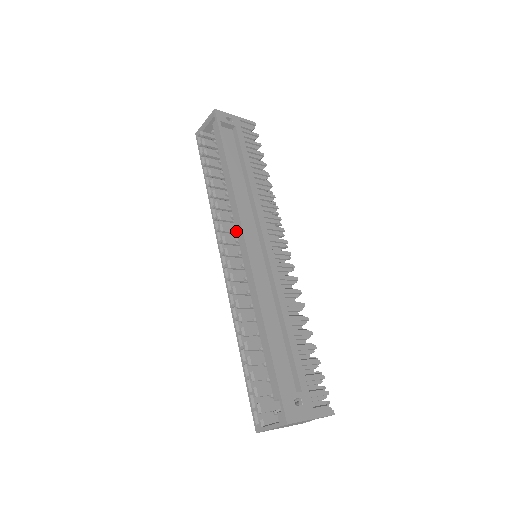
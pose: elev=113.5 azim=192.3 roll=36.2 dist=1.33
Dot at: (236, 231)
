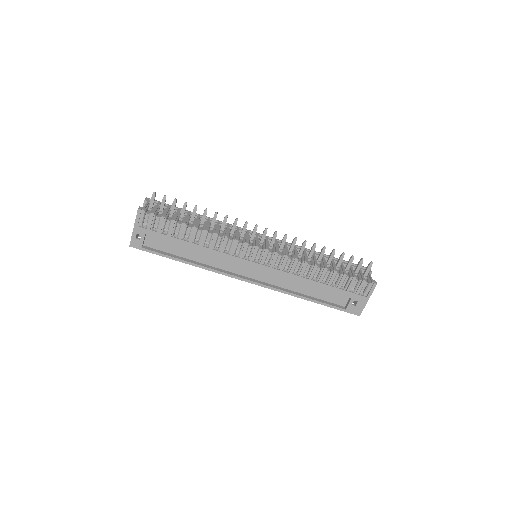
Dot at: occluded
